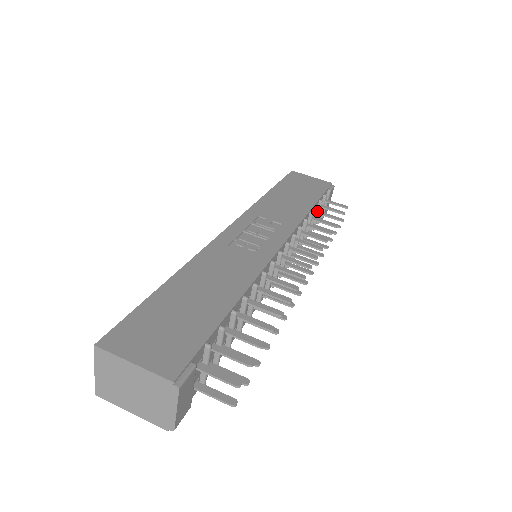
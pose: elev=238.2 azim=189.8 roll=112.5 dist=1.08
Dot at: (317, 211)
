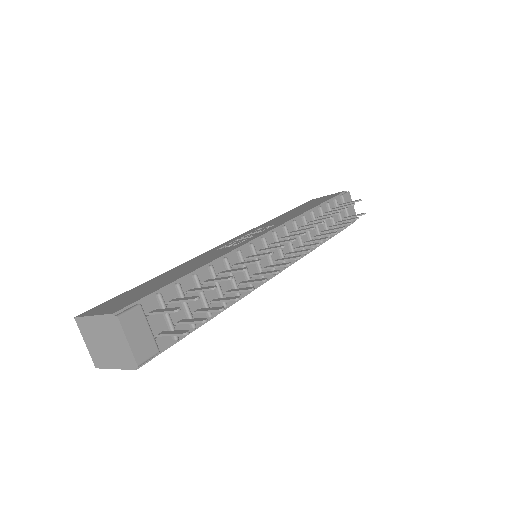
Dot at: (326, 212)
